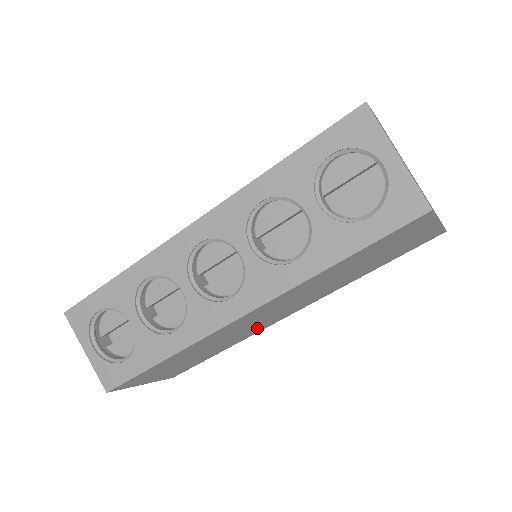
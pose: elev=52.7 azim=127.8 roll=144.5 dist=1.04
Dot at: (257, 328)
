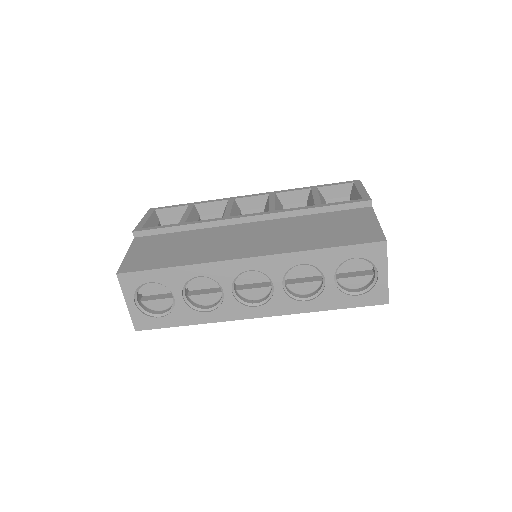
Dot at: occluded
